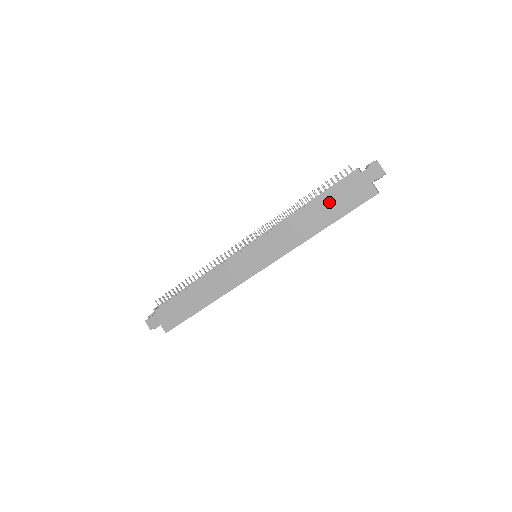
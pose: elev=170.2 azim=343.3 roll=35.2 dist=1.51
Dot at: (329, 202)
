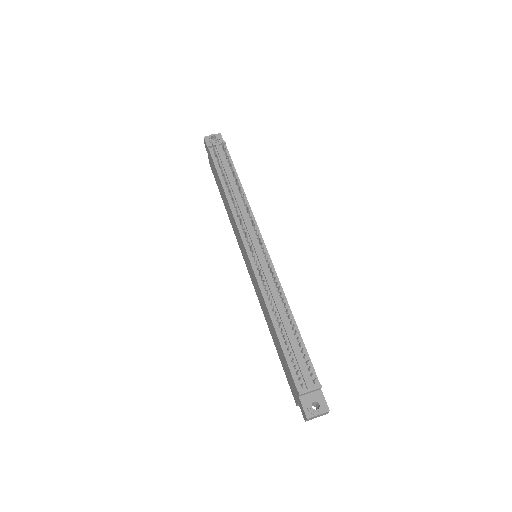
Dot at: (281, 352)
